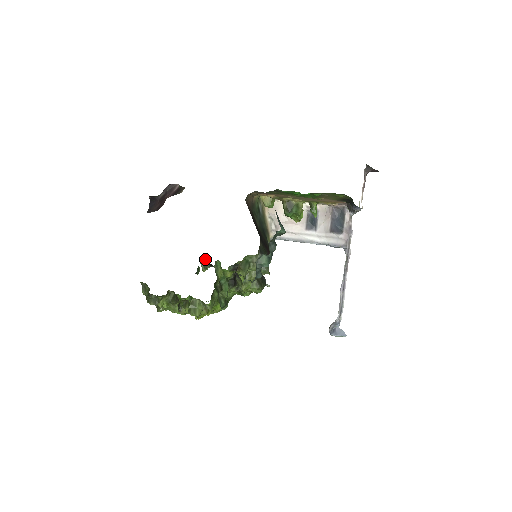
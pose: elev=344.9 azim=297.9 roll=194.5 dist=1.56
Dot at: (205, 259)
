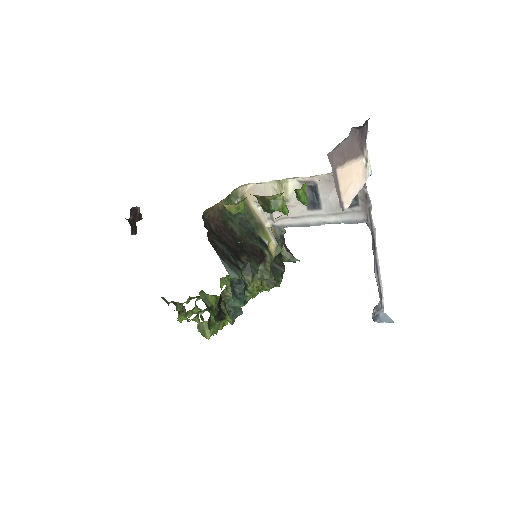
Dot at: occluded
